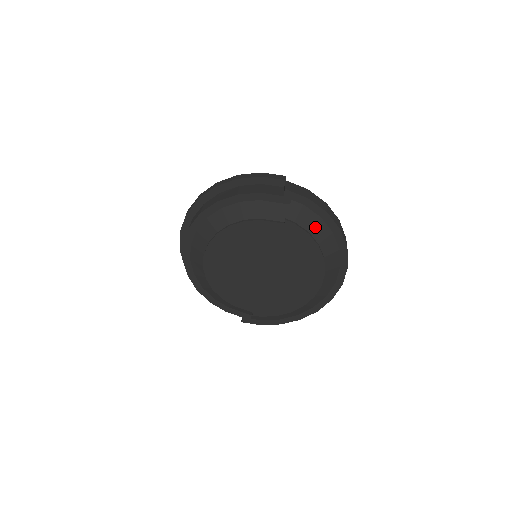
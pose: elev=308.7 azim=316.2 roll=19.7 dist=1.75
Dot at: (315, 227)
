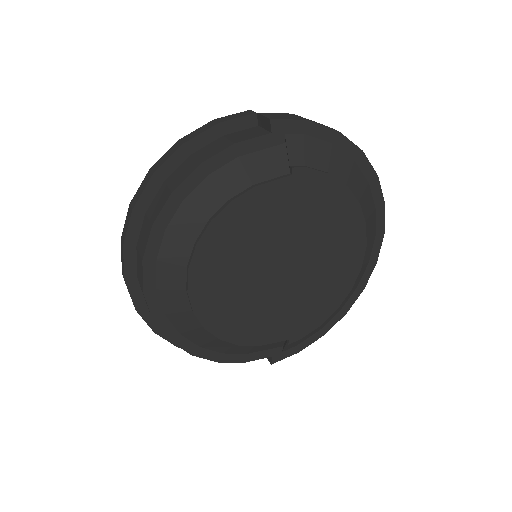
Dot at: (332, 162)
